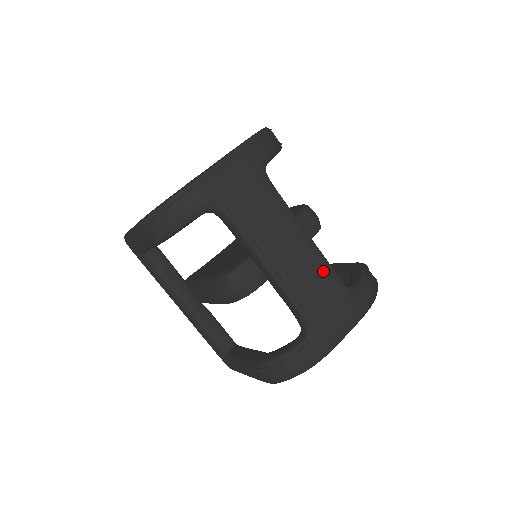
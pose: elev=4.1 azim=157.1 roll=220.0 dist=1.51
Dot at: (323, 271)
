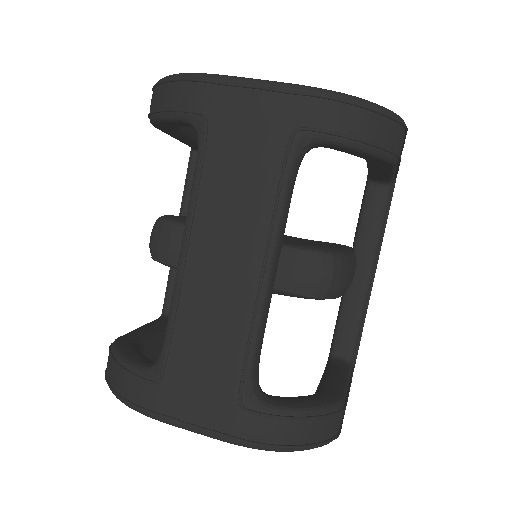
Dot at: (237, 333)
